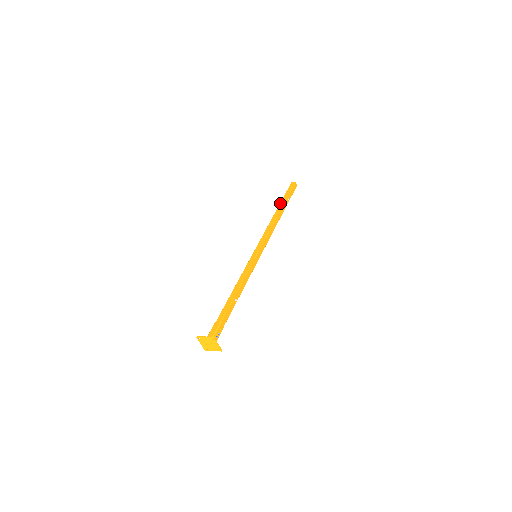
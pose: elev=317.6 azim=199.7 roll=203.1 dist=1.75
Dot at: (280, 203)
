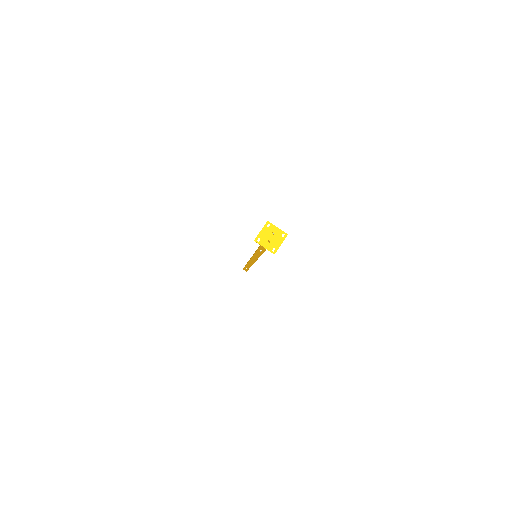
Dot at: (245, 265)
